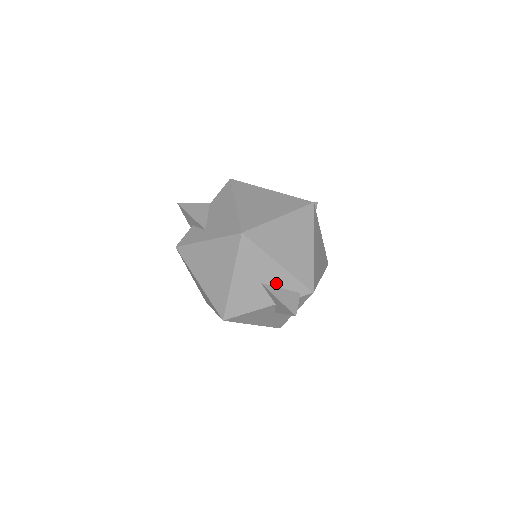
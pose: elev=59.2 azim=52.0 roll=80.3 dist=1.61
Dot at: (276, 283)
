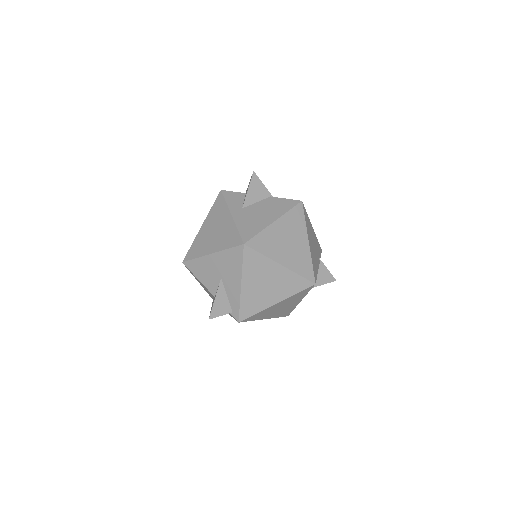
Dot at: (228, 290)
